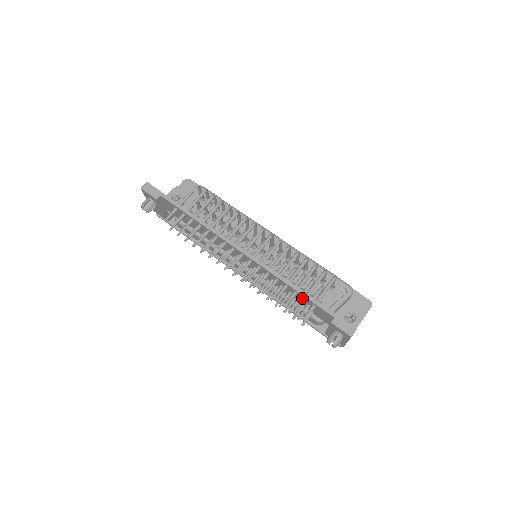
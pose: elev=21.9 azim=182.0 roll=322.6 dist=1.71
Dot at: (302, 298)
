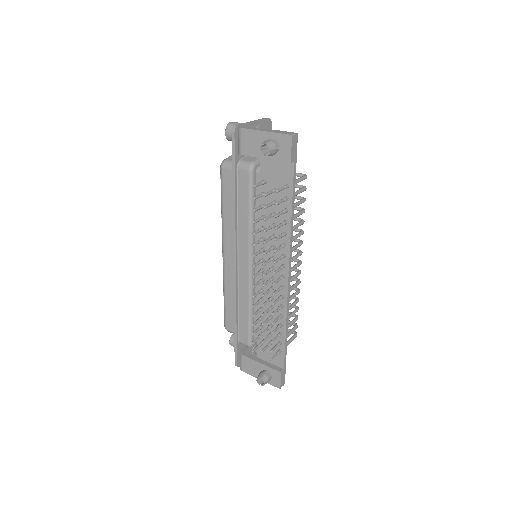
Dot at: (277, 338)
